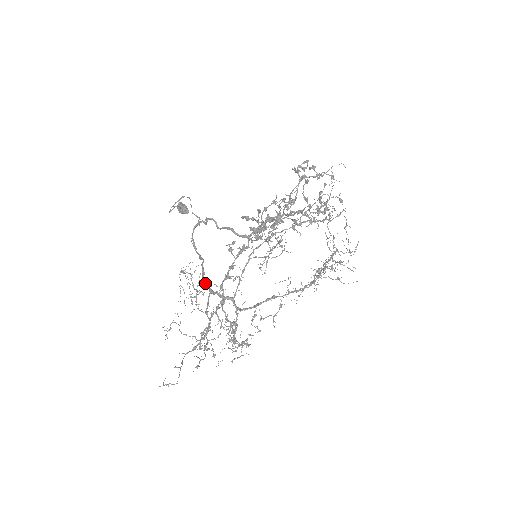
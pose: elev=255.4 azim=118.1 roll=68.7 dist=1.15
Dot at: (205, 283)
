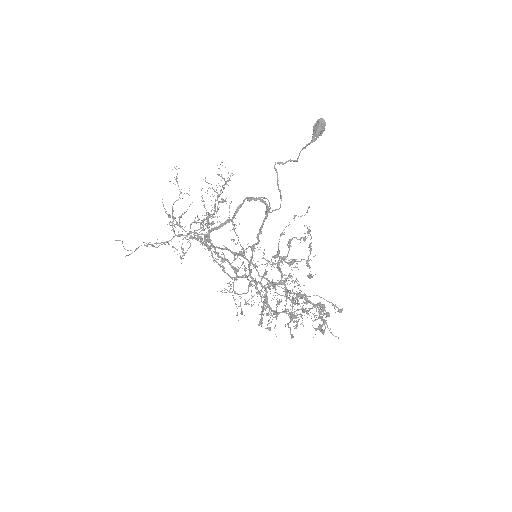
Dot at: (210, 230)
